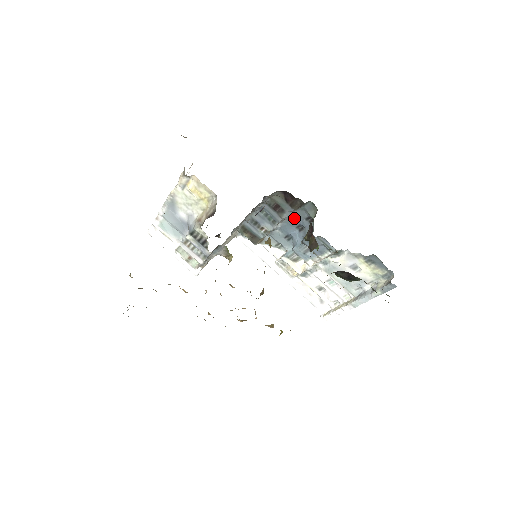
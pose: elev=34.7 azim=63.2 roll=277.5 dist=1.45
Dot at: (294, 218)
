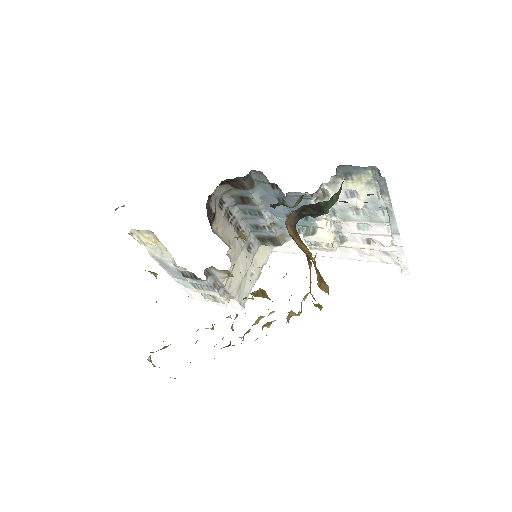
Dot at: (265, 196)
